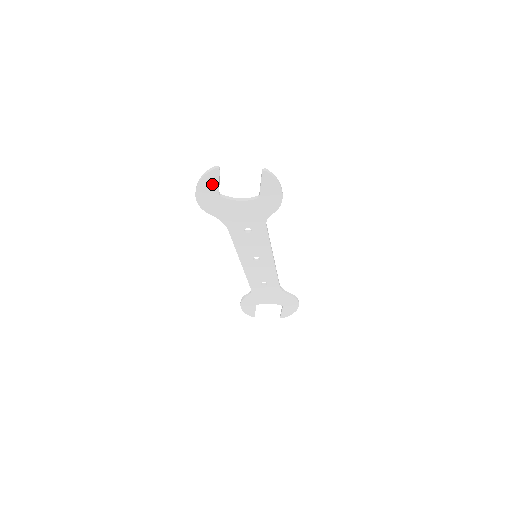
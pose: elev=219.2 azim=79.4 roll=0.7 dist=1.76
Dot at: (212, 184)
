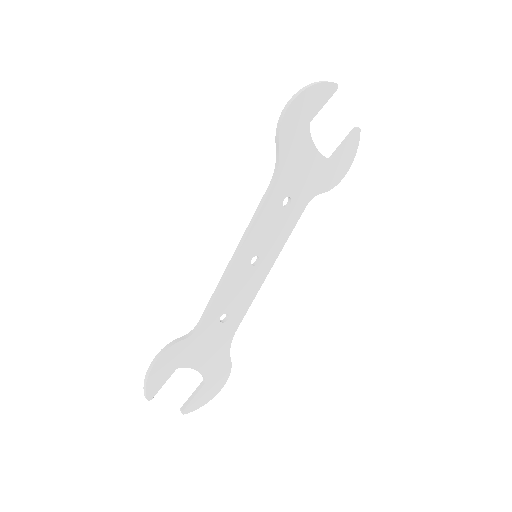
Dot at: (317, 101)
